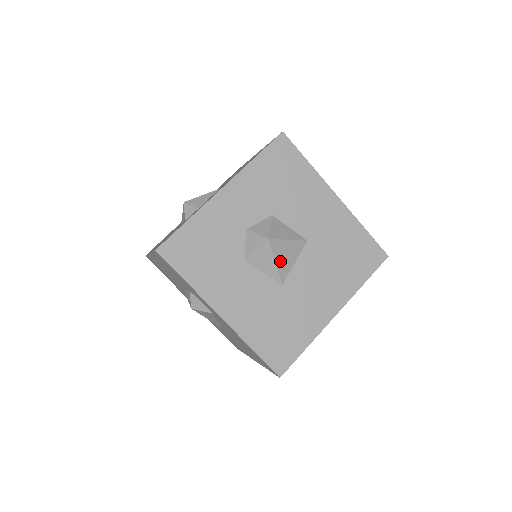
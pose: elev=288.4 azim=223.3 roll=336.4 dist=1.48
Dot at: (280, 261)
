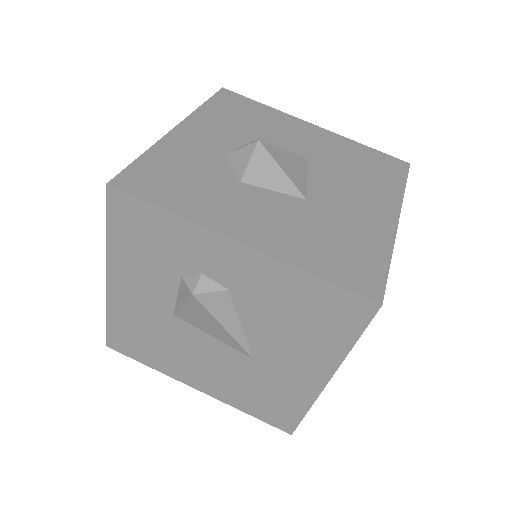
Dot at: (287, 170)
